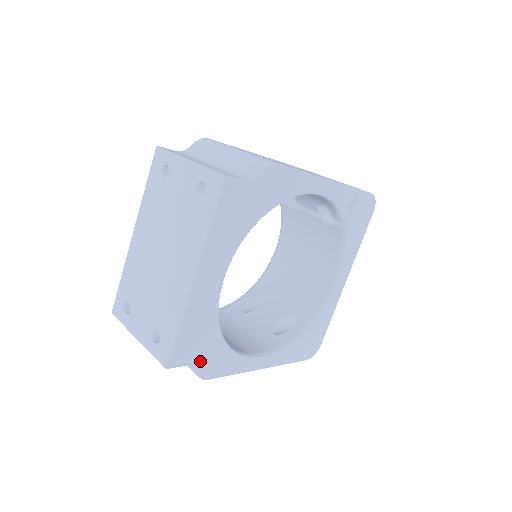
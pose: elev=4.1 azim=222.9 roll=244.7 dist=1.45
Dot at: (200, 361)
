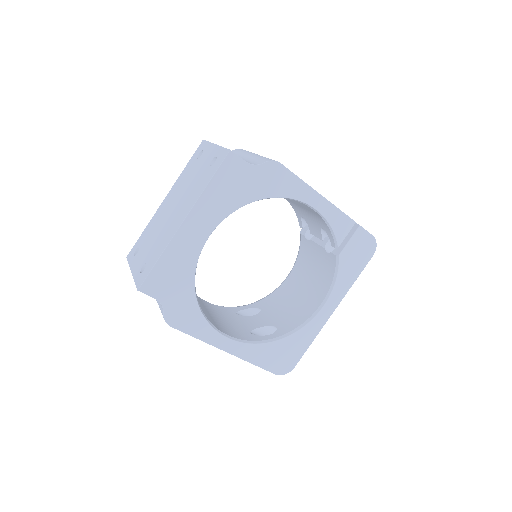
Dot at: (169, 303)
